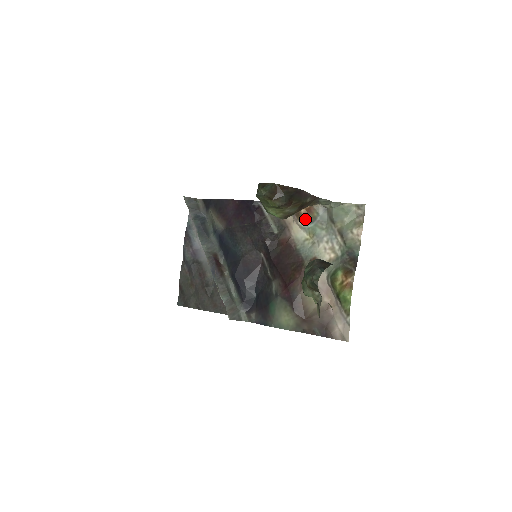
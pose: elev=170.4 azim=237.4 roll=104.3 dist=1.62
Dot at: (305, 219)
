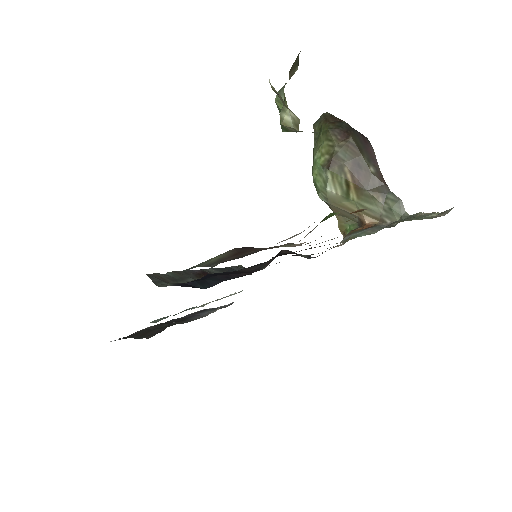
Dot at: (354, 231)
